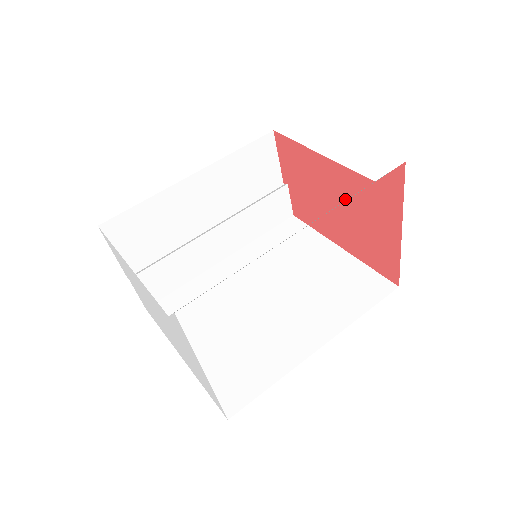
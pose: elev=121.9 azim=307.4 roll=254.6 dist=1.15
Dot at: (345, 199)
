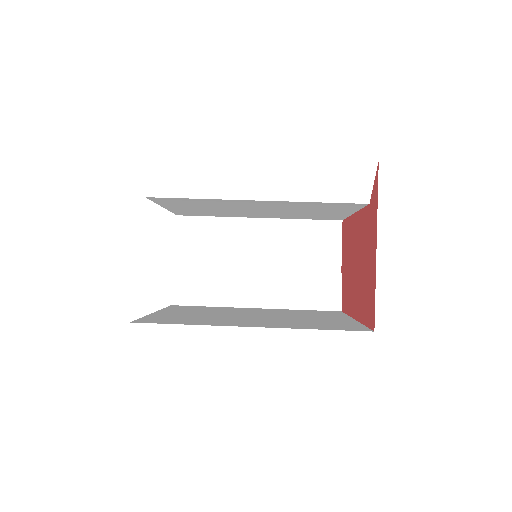
Dot at: (359, 248)
